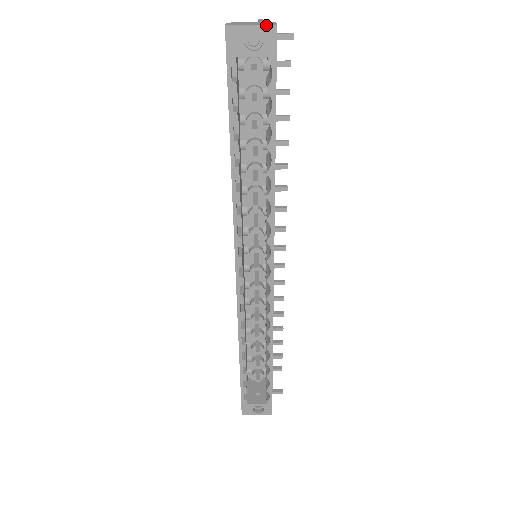
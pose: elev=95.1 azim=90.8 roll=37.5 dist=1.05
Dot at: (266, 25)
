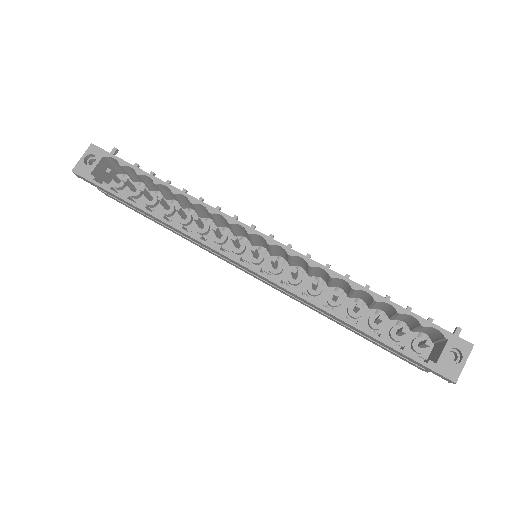
Dot at: (87, 149)
